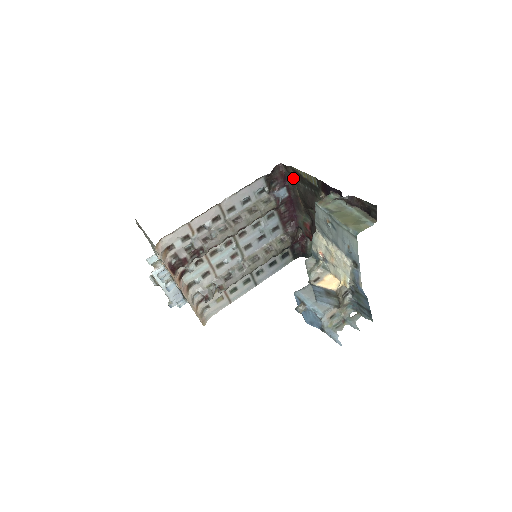
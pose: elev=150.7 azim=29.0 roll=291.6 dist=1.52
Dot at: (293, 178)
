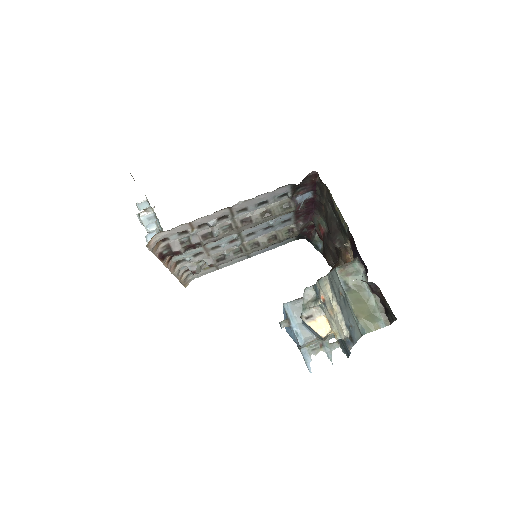
Dot at: (324, 193)
